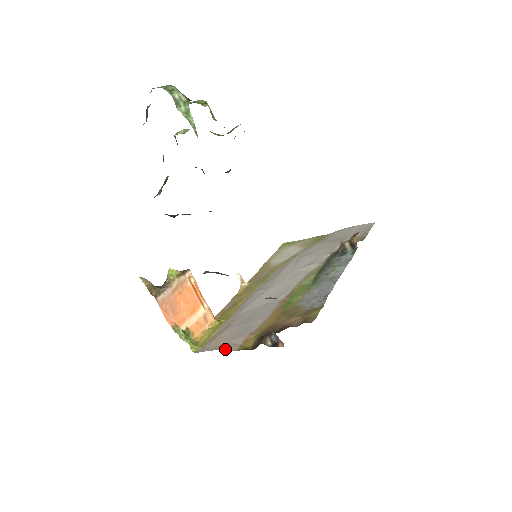
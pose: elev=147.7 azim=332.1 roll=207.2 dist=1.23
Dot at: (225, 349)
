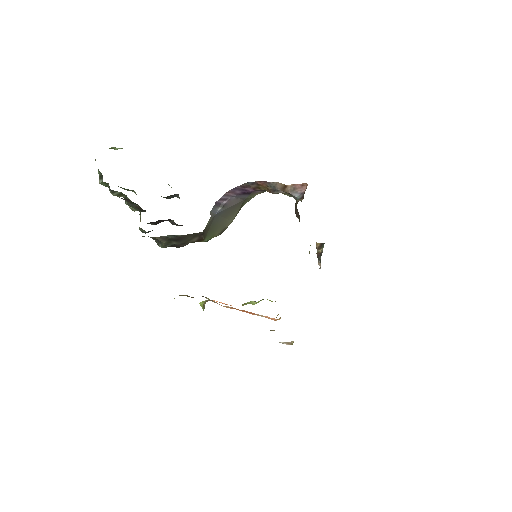
Dot at: occluded
